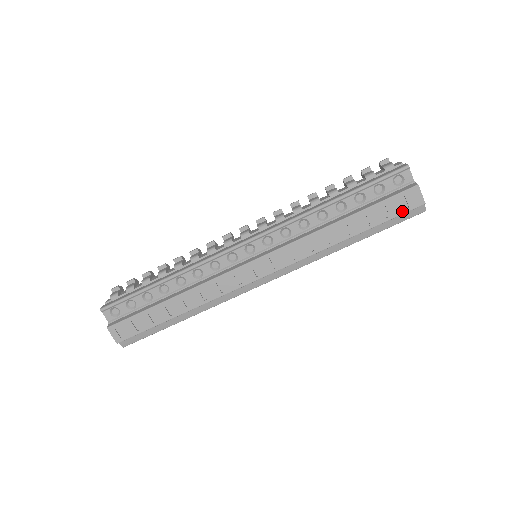
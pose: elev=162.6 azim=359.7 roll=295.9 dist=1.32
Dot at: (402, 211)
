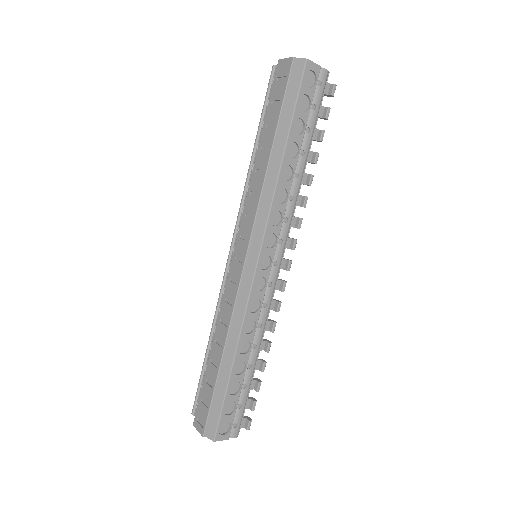
Dot at: (285, 85)
